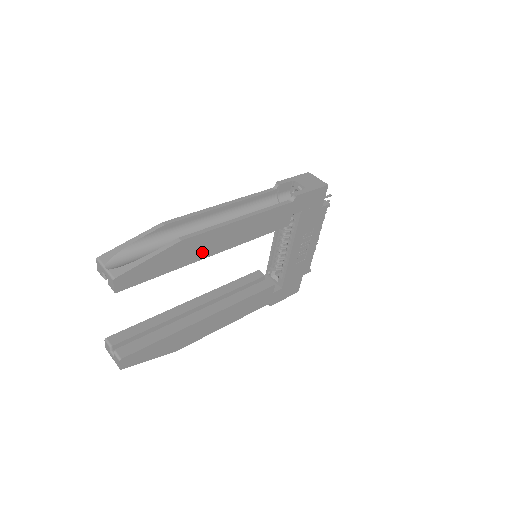
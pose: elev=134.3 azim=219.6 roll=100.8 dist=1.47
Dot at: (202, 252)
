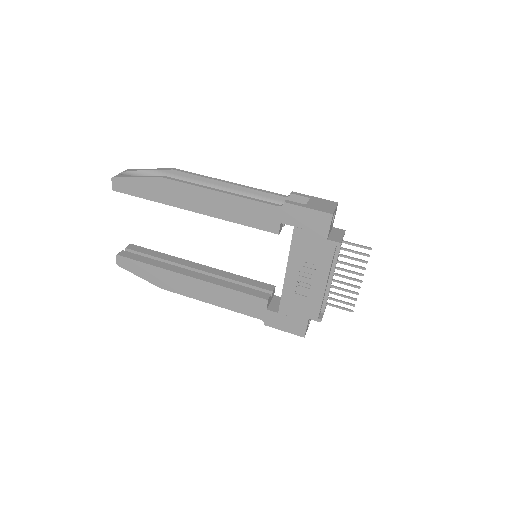
Dot at: (181, 201)
